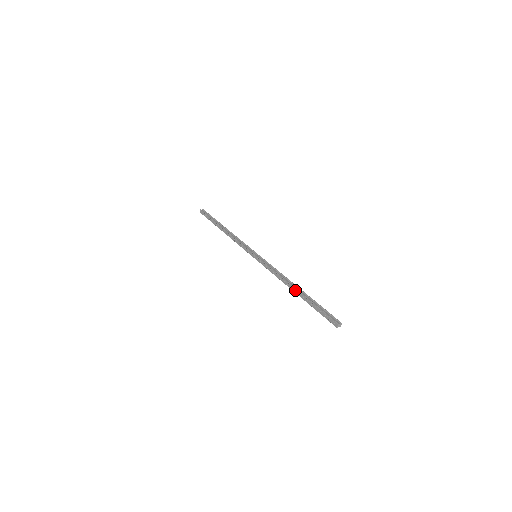
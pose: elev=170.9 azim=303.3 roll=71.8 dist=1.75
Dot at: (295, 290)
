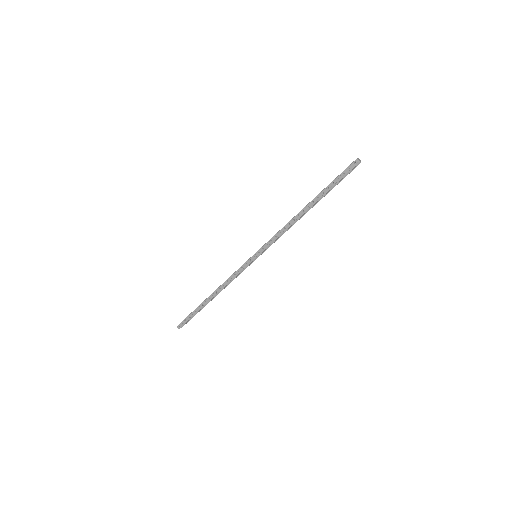
Dot at: (307, 207)
